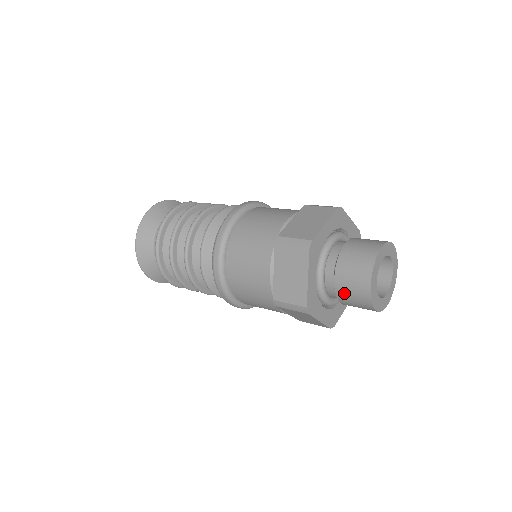
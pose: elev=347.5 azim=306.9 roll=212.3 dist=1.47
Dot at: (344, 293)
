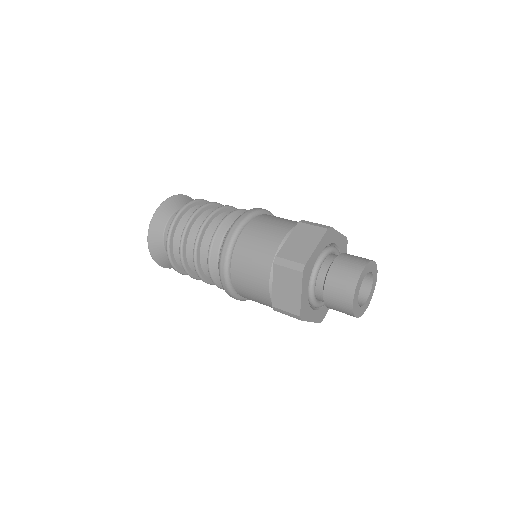
Dot at: (335, 276)
